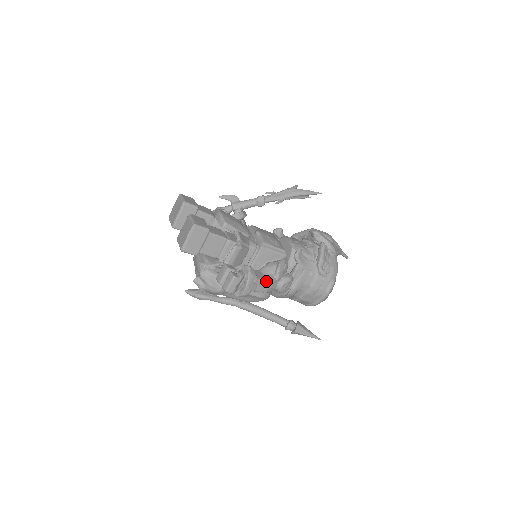
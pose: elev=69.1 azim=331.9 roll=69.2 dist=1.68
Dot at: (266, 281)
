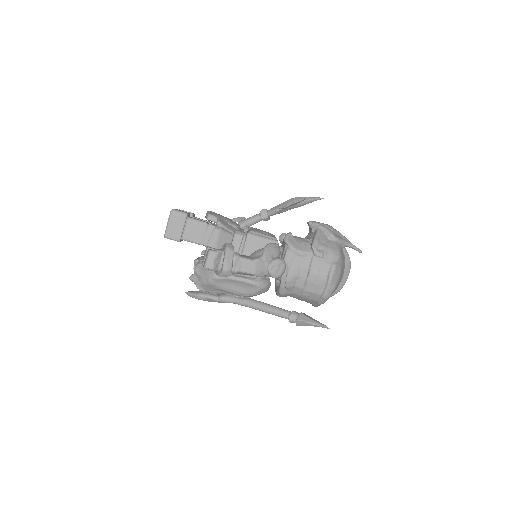
Dot at: (250, 260)
